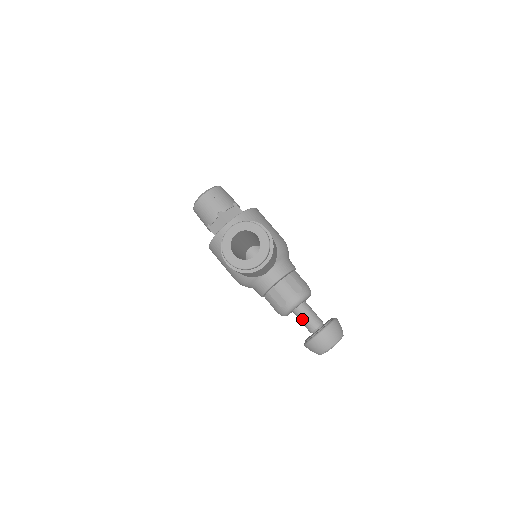
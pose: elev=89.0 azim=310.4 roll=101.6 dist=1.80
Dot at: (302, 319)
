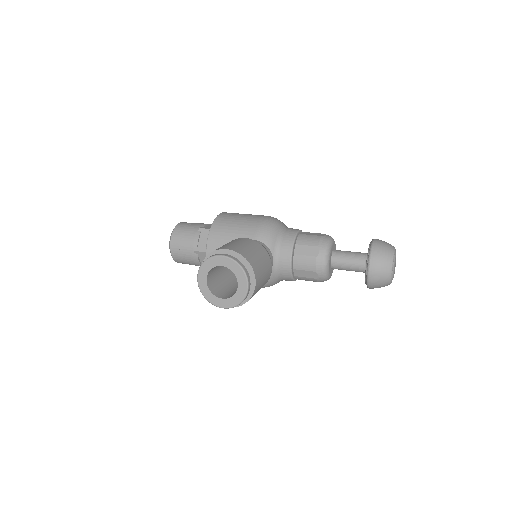
Dot at: (345, 269)
